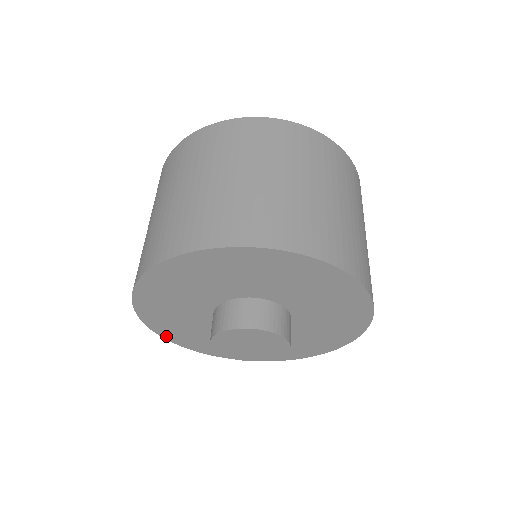
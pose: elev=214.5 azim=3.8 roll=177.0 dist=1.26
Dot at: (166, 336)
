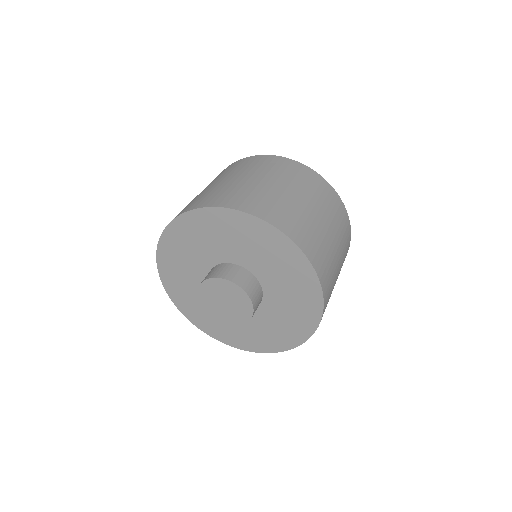
Dot at: (170, 230)
